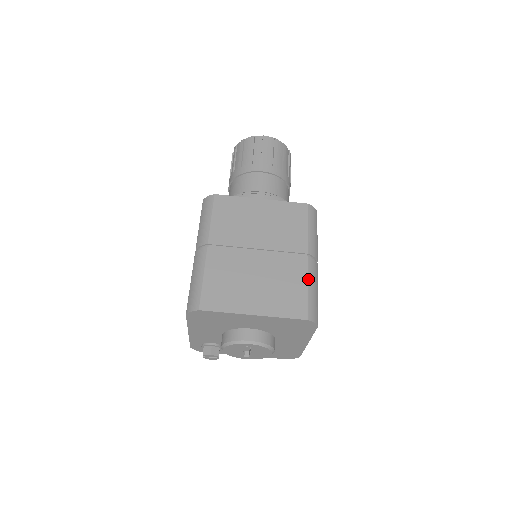
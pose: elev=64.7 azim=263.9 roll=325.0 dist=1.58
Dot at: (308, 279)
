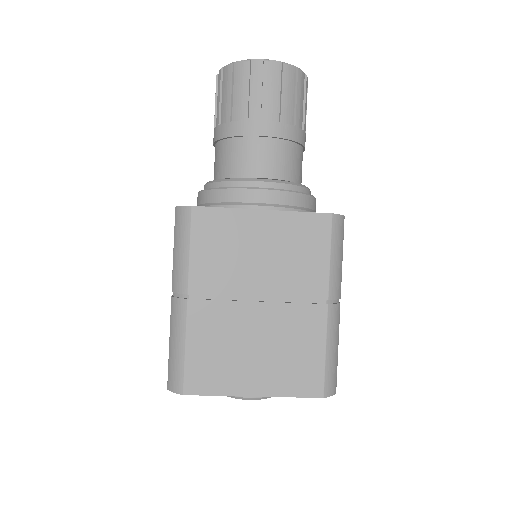
Dot at: (327, 339)
